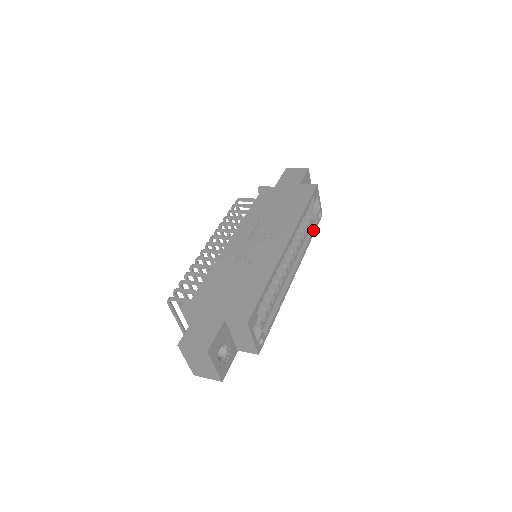
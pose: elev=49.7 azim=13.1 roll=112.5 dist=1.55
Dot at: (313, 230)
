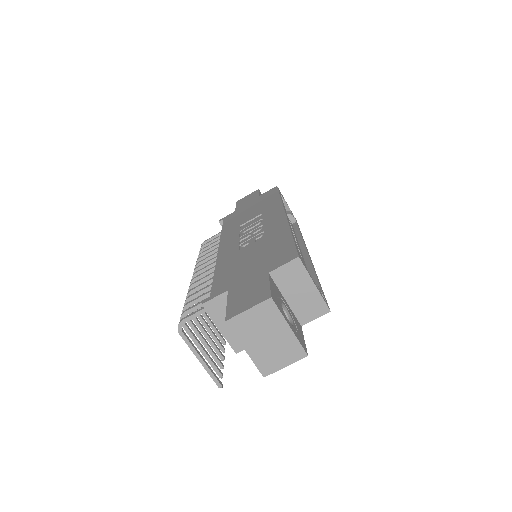
Dot at: (297, 226)
